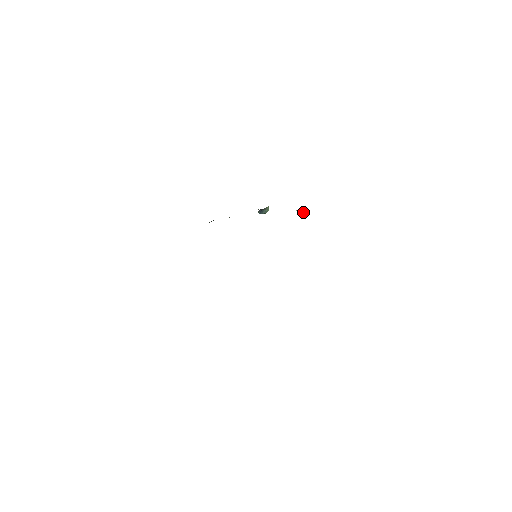
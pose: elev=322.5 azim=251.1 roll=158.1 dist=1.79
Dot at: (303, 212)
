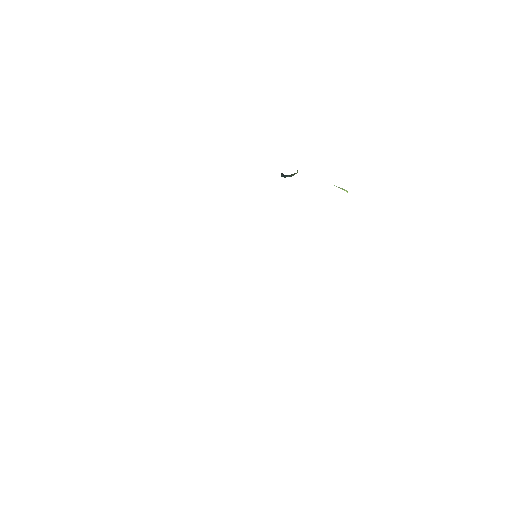
Dot at: (346, 190)
